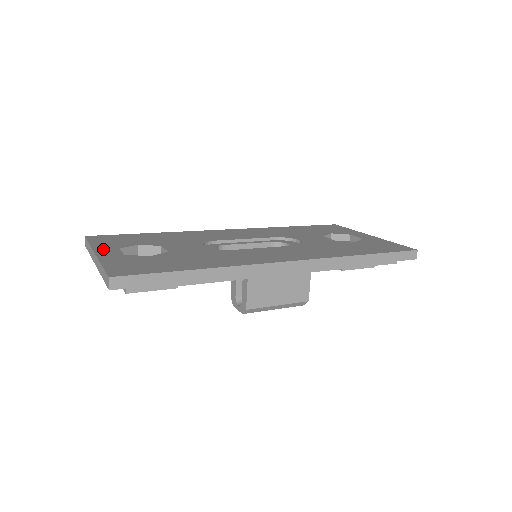
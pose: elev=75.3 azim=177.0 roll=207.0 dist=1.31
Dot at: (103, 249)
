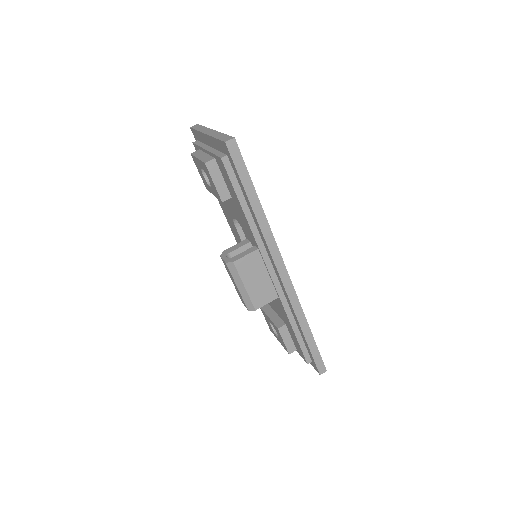
Dot at: occluded
